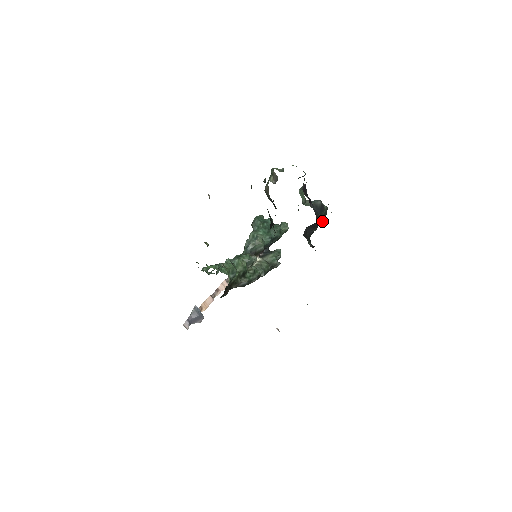
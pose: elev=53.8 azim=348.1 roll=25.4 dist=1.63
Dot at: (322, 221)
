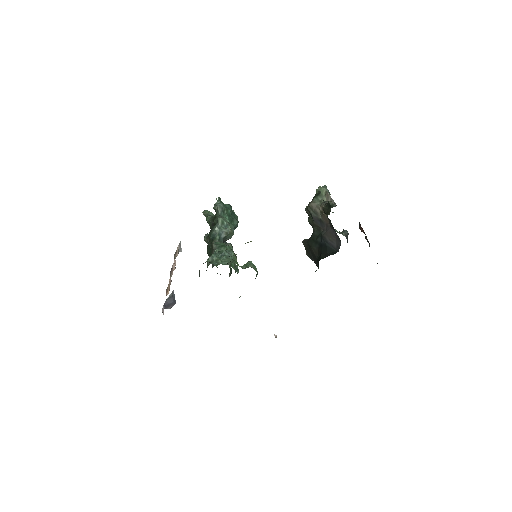
Dot at: occluded
